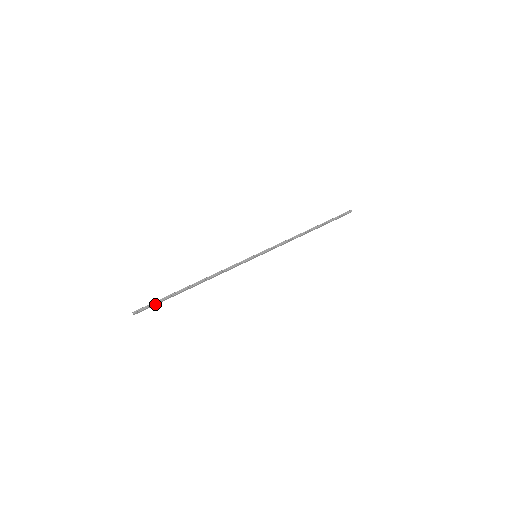
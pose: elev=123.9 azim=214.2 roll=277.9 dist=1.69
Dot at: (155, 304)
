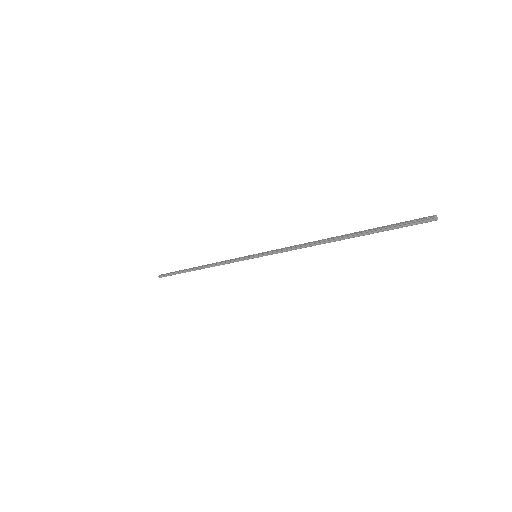
Dot at: occluded
